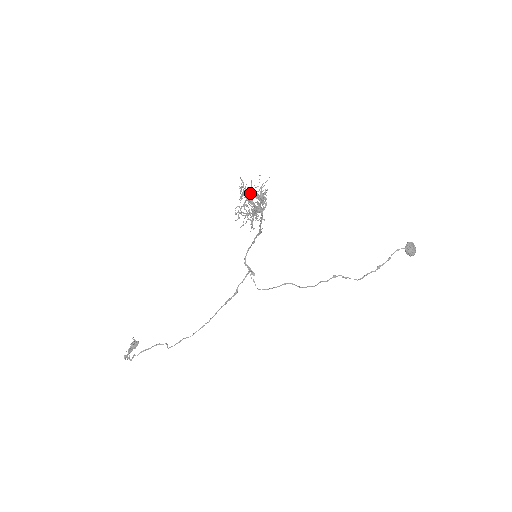
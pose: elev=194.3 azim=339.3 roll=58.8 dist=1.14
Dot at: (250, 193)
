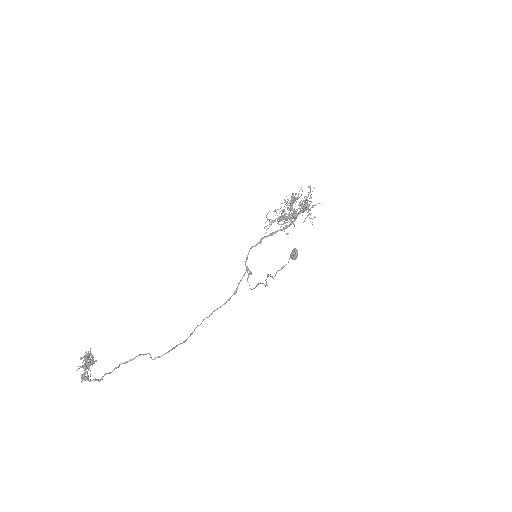
Dot at: occluded
